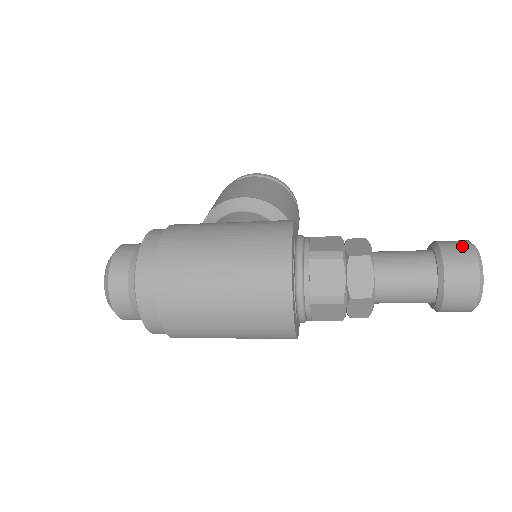
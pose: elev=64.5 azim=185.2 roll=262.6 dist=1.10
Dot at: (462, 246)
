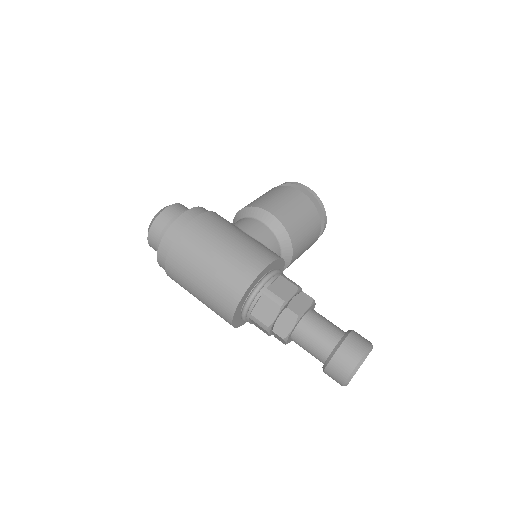
Dot at: (358, 348)
